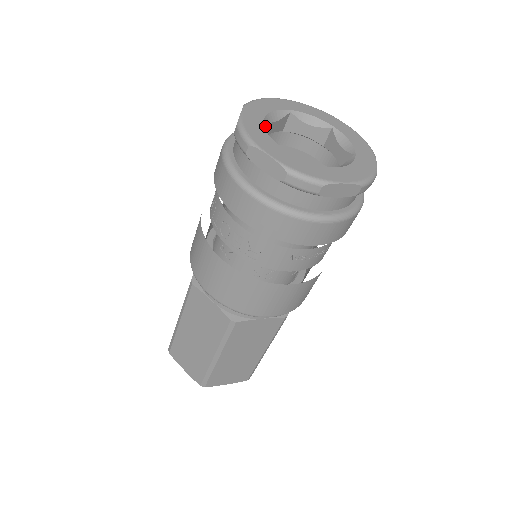
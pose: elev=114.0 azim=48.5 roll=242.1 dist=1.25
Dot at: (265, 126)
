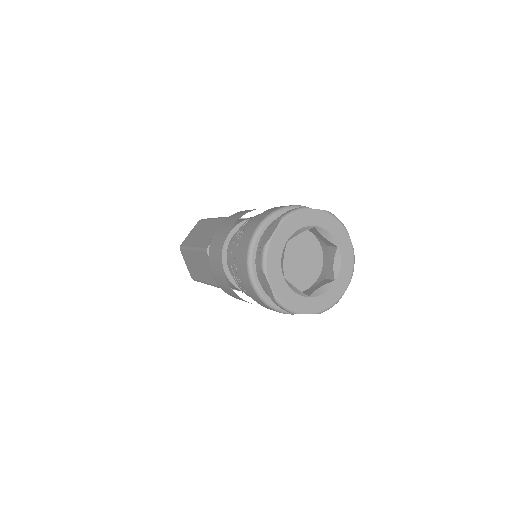
Dot at: (285, 247)
